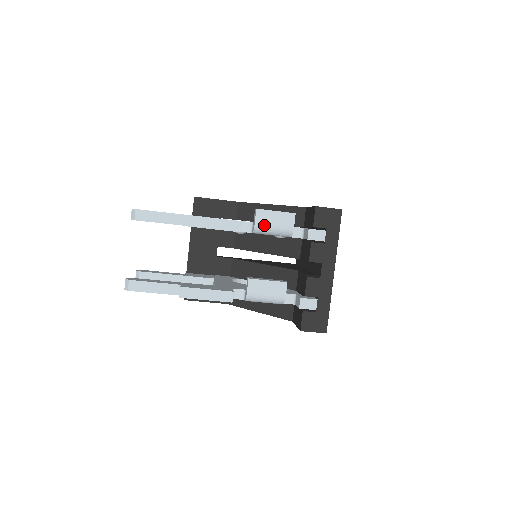
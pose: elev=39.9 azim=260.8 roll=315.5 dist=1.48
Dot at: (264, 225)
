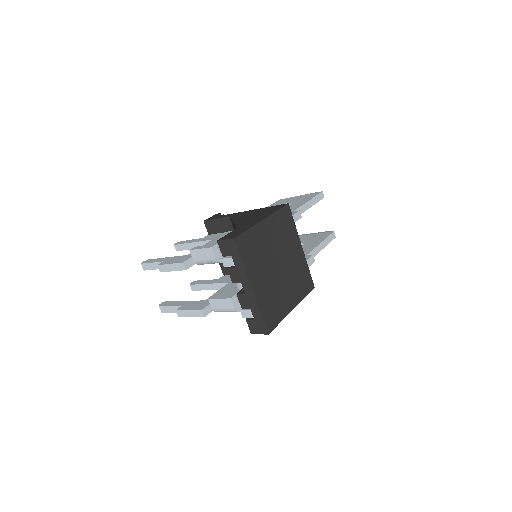
Dot at: (199, 260)
